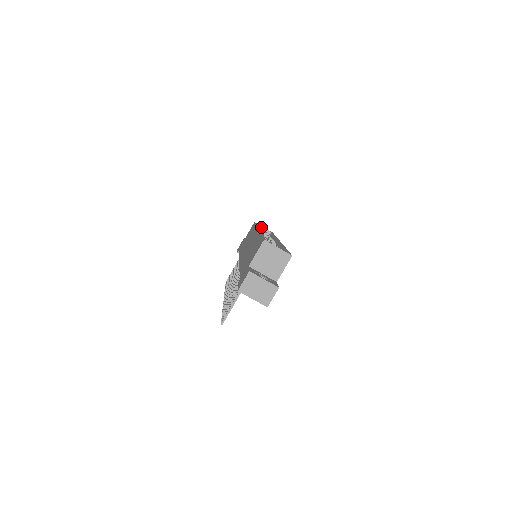
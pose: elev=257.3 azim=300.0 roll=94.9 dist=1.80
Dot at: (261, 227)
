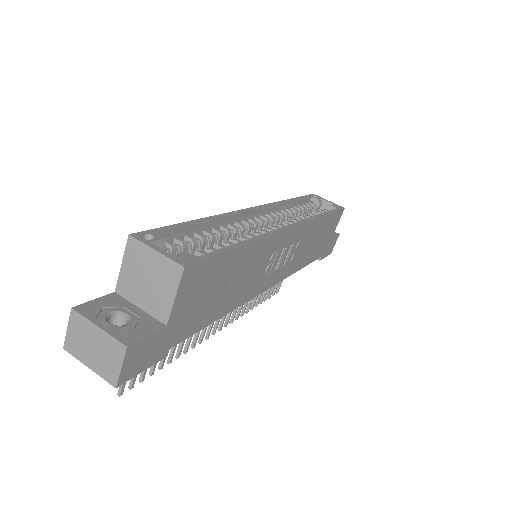
Dot at: (323, 201)
